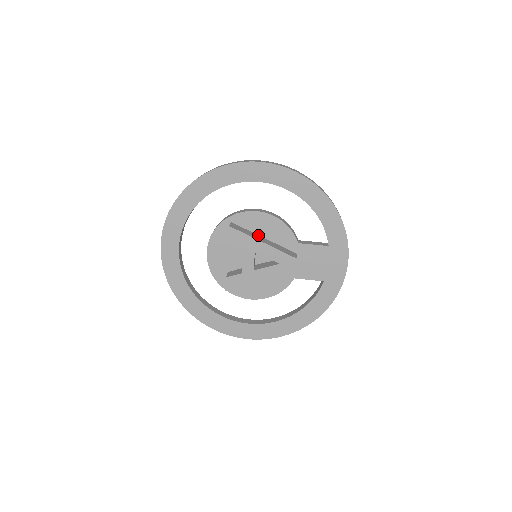
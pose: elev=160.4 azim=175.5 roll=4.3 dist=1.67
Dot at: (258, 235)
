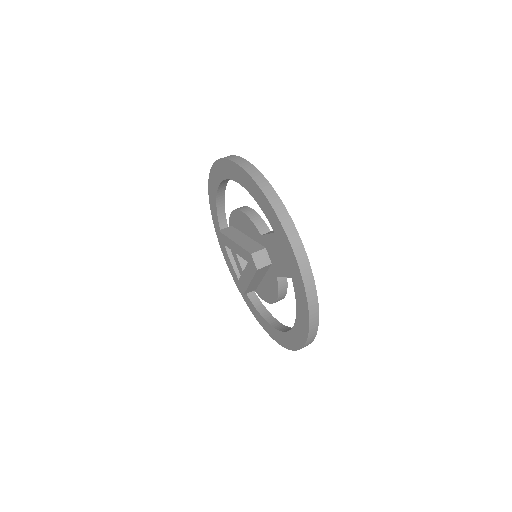
Dot at: (244, 234)
